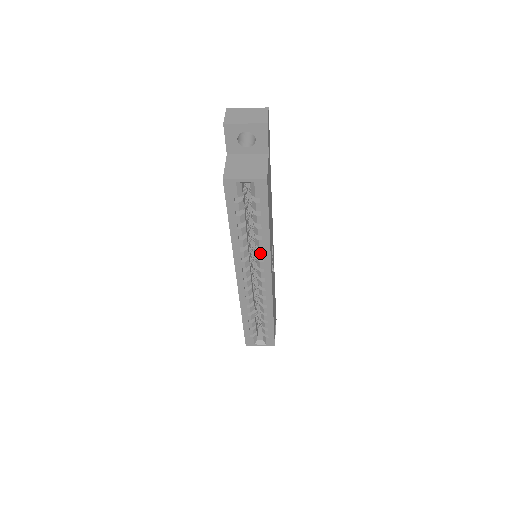
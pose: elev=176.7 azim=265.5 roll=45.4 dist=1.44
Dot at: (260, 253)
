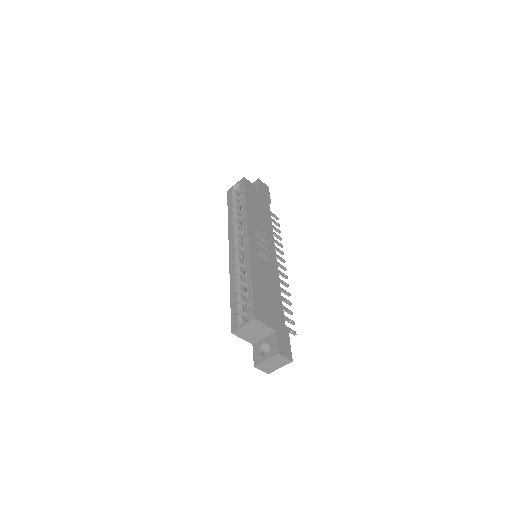
Dot at: (242, 220)
